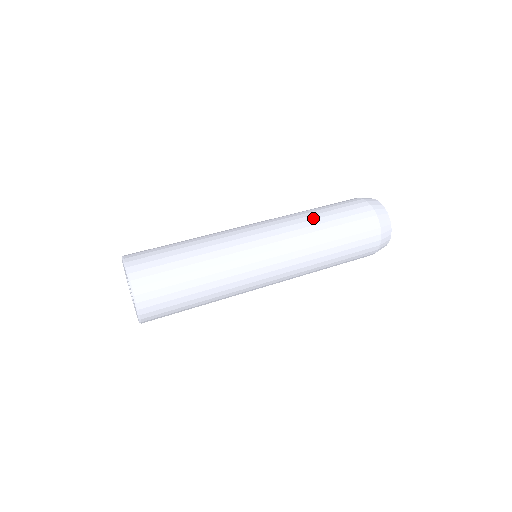
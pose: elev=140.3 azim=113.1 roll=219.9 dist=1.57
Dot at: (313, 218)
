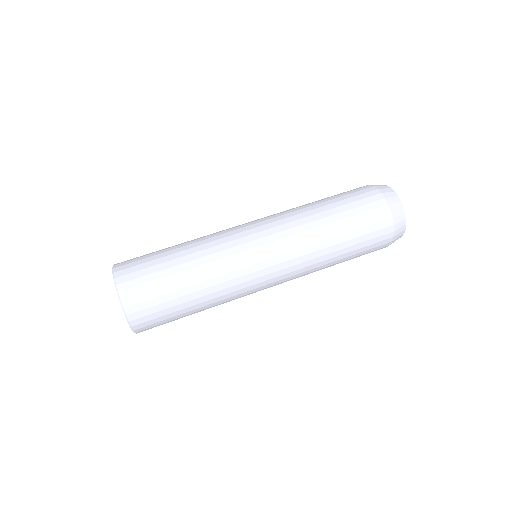
Dot at: (312, 208)
